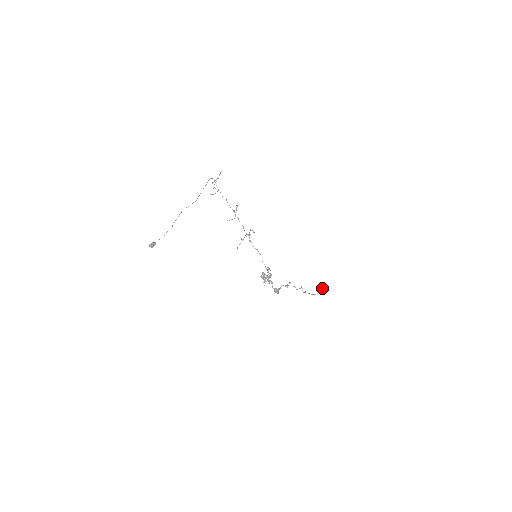
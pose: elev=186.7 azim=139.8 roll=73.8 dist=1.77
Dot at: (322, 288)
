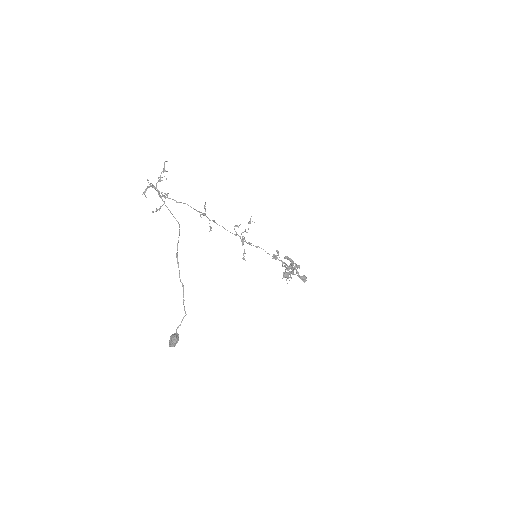
Dot at: (278, 254)
